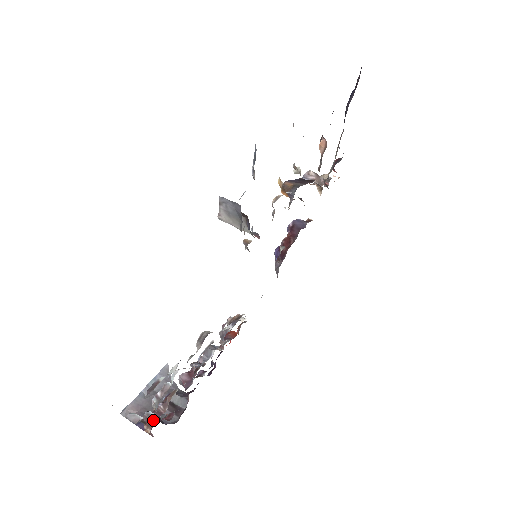
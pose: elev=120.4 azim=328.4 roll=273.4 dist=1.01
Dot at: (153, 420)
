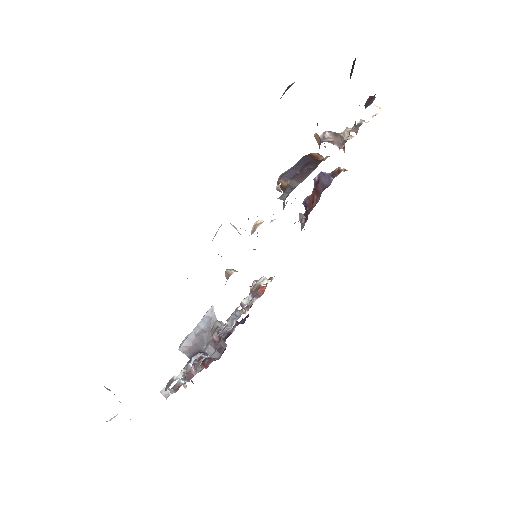
Dot at: (187, 381)
